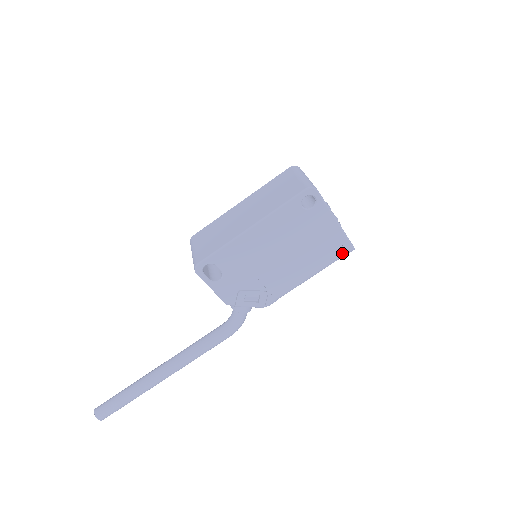
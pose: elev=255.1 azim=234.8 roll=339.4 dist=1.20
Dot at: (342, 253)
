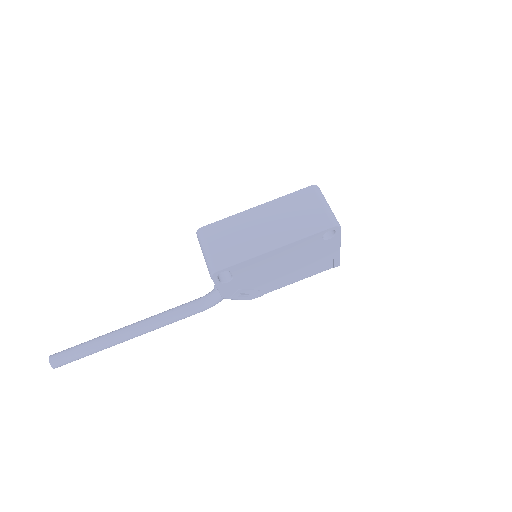
Dot at: (330, 268)
